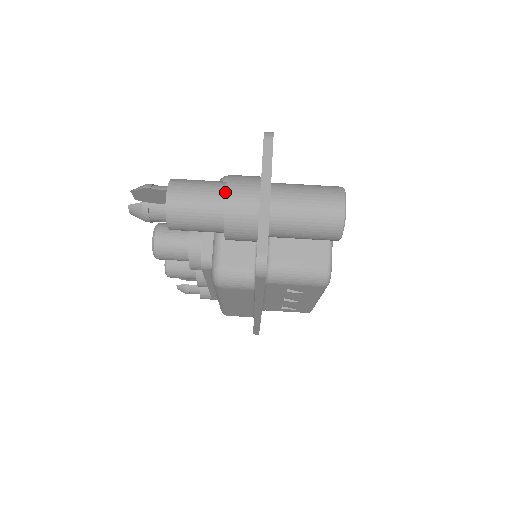
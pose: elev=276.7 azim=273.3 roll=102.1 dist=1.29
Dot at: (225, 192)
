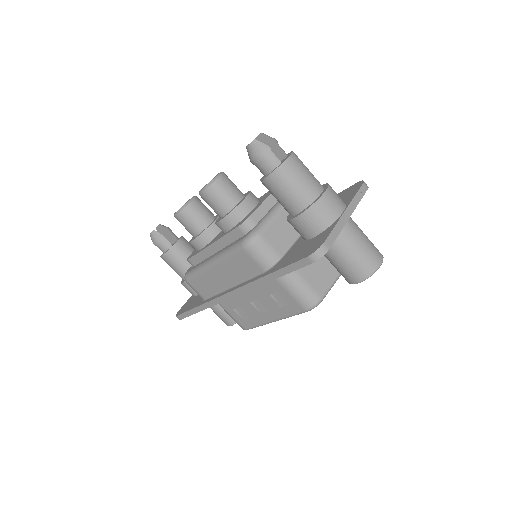
Dot at: (326, 190)
